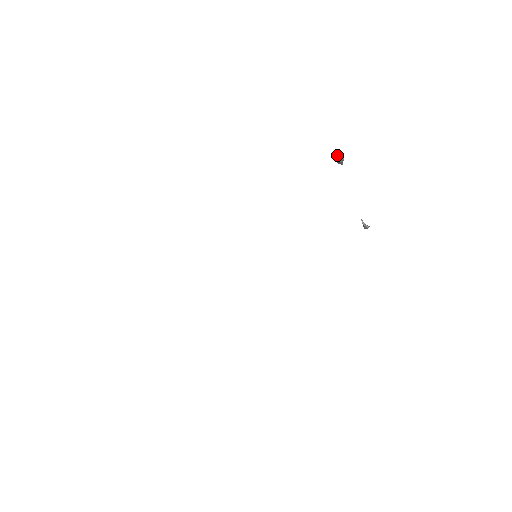
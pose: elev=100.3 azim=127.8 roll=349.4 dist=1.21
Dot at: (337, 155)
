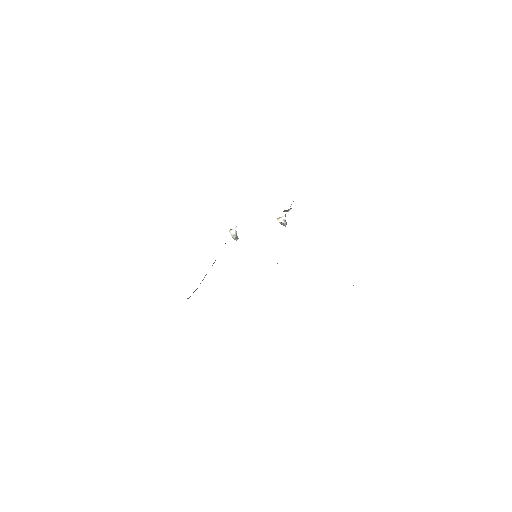
Dot at: (231, 233)
